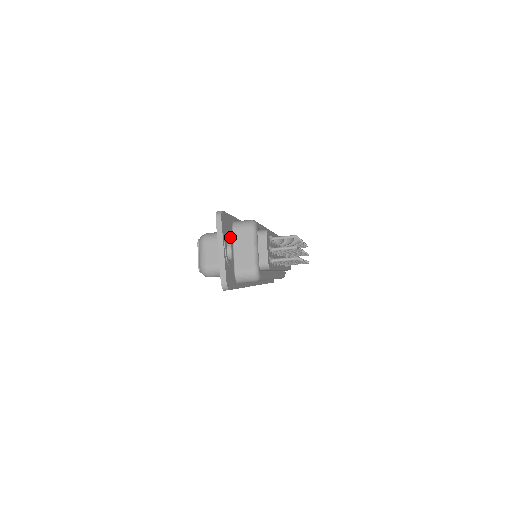
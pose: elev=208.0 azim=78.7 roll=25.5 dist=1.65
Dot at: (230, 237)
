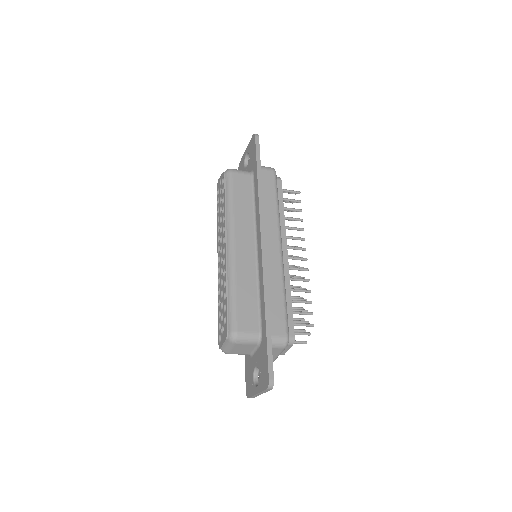
Dot at: occluded
